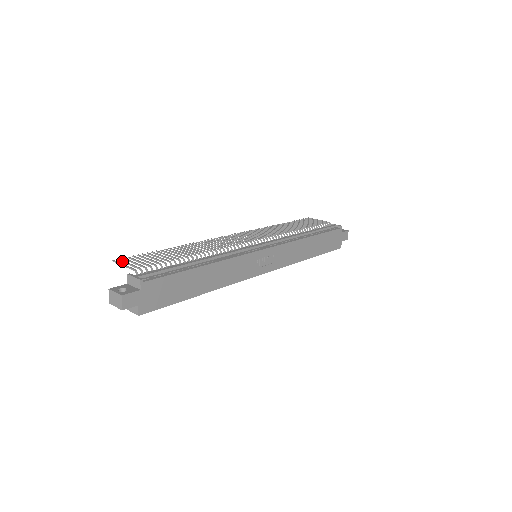
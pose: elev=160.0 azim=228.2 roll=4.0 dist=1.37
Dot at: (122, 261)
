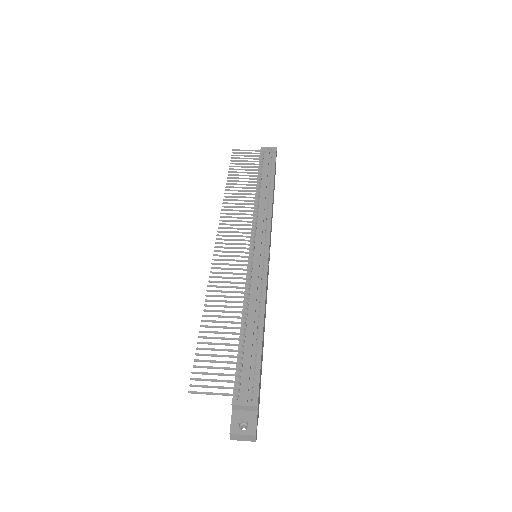
Dot at: occluded
